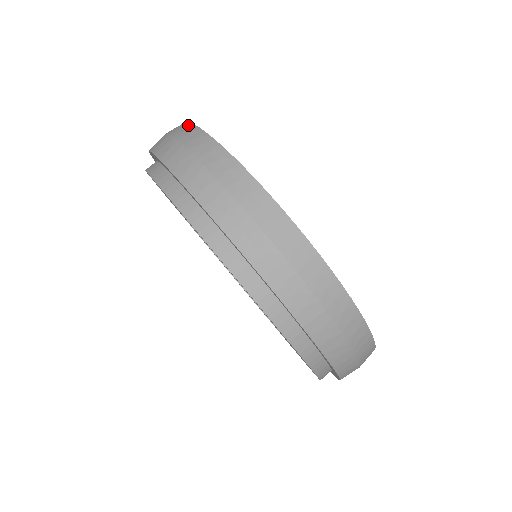
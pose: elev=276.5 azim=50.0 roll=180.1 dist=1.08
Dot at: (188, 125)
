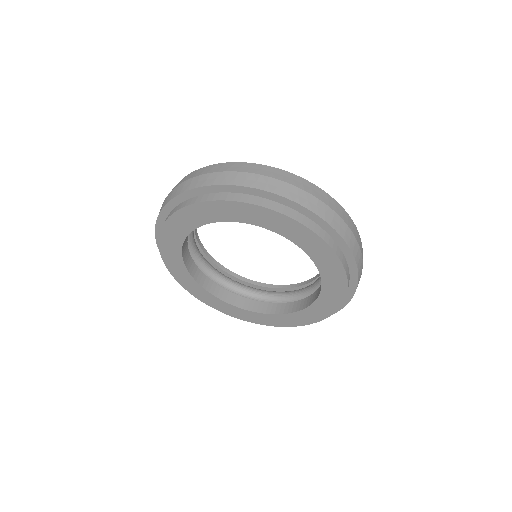
Dot at: occluded
